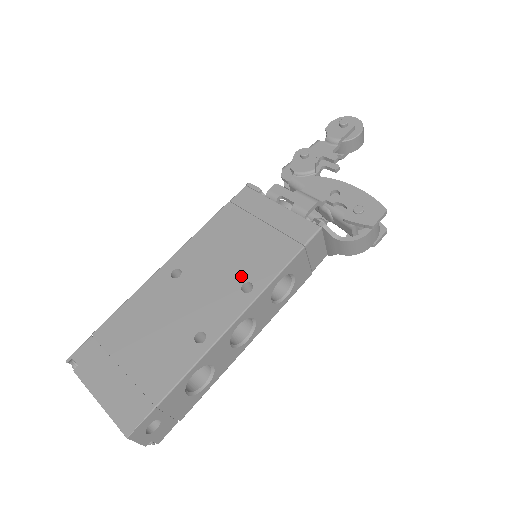
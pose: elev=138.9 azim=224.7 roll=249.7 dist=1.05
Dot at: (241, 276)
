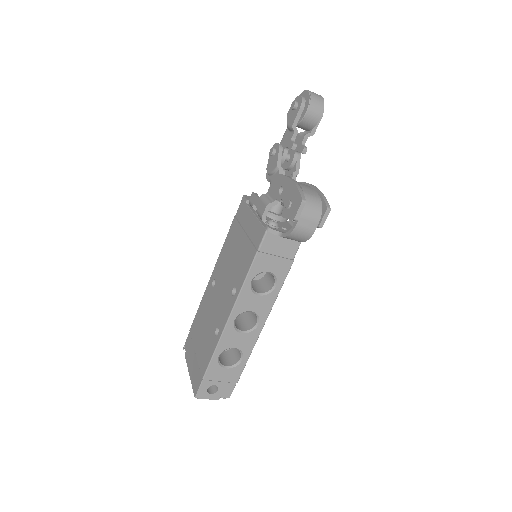
Dot at: (233, 282)
